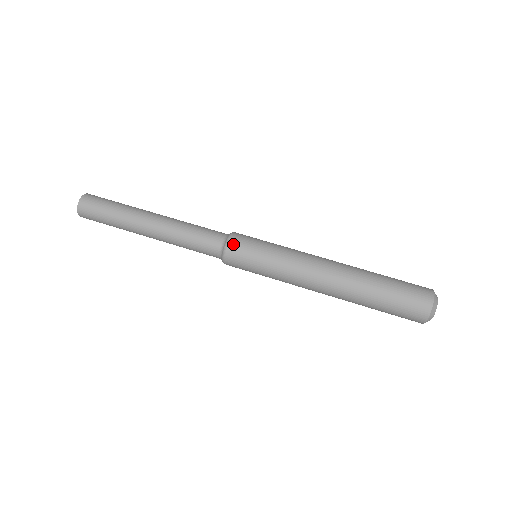
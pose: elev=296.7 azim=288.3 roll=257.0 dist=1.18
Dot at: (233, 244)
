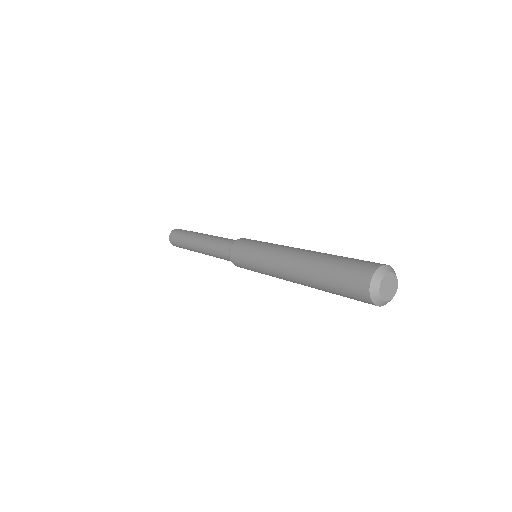
Dot at: (238, 241)
